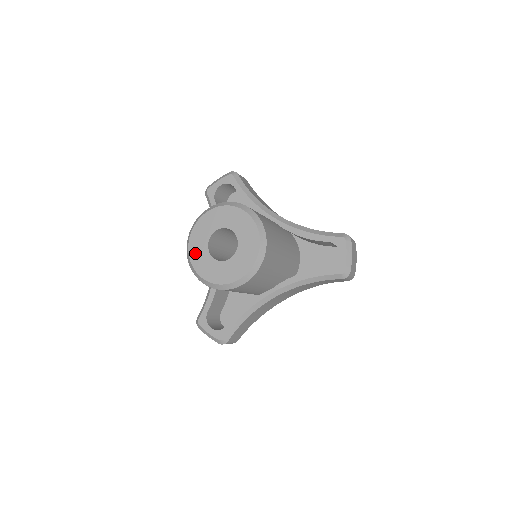
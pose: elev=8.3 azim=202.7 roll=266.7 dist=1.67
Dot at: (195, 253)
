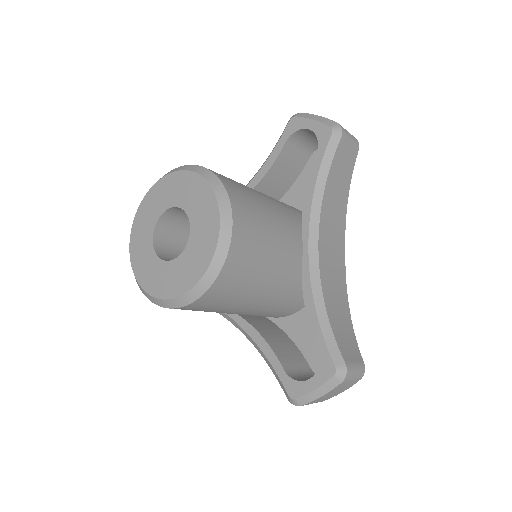
Dot at: (148, 204)
